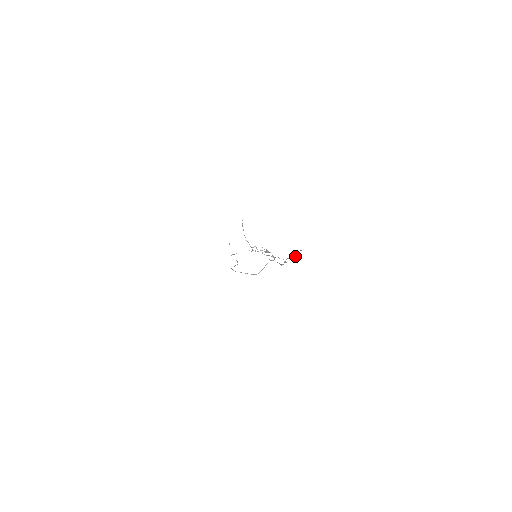
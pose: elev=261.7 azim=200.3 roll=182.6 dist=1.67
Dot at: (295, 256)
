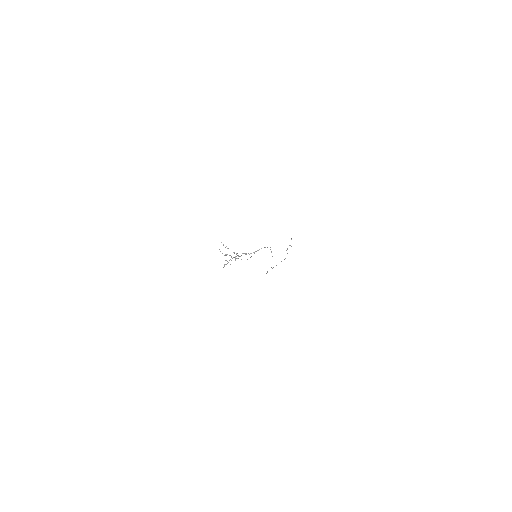
Dot at: (225, 255)
